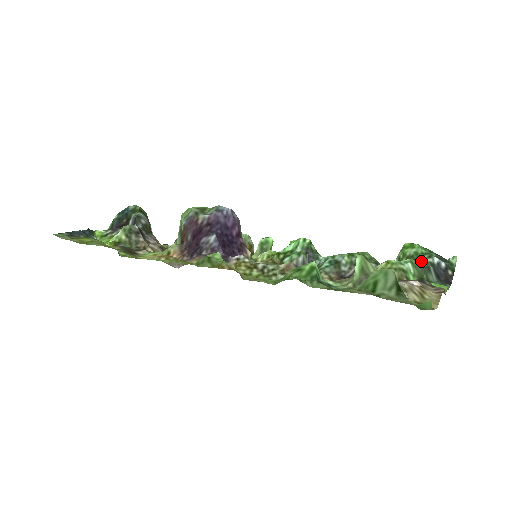
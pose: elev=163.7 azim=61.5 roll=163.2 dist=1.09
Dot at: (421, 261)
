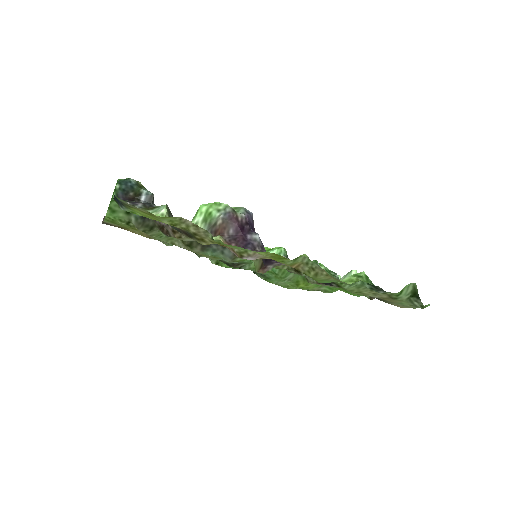
Dot at: (333, 276)
